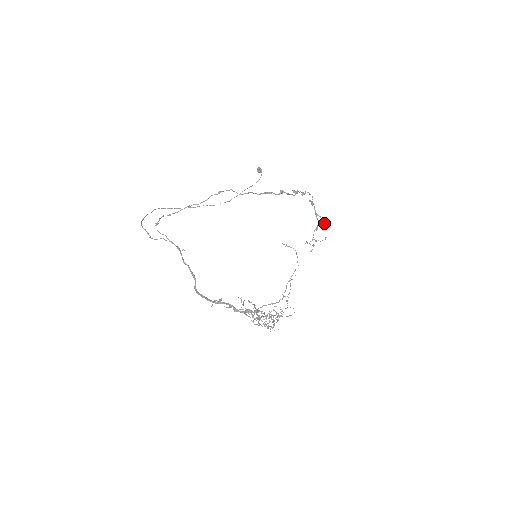
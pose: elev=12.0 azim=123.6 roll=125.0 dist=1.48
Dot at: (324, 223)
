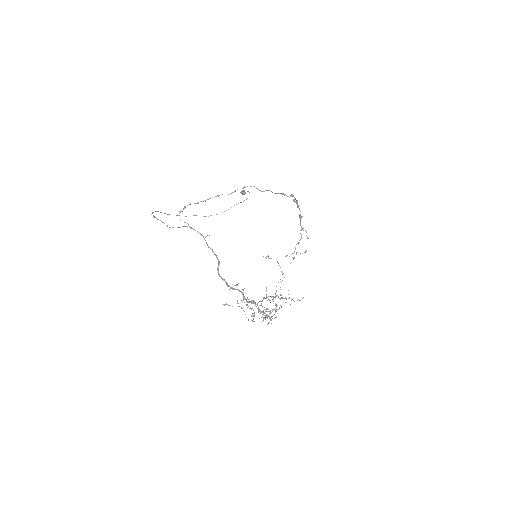
Dot at: (307, 237)
